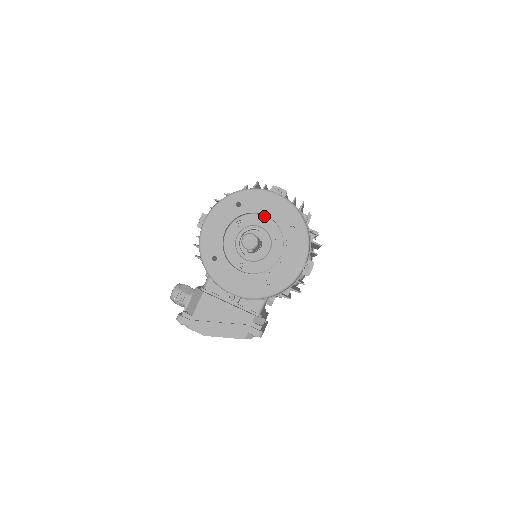
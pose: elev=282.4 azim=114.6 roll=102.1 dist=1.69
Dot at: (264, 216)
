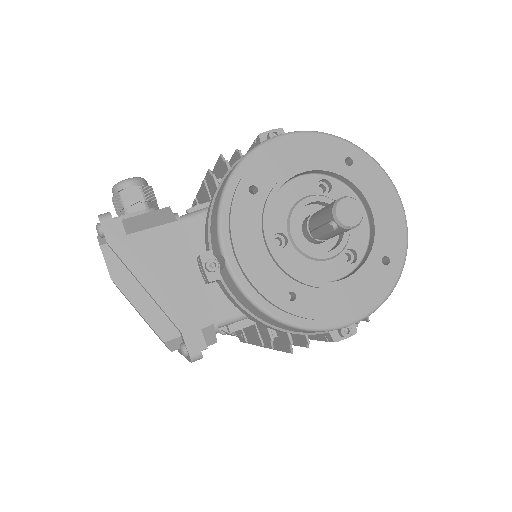
Dot at: (364, 209)
